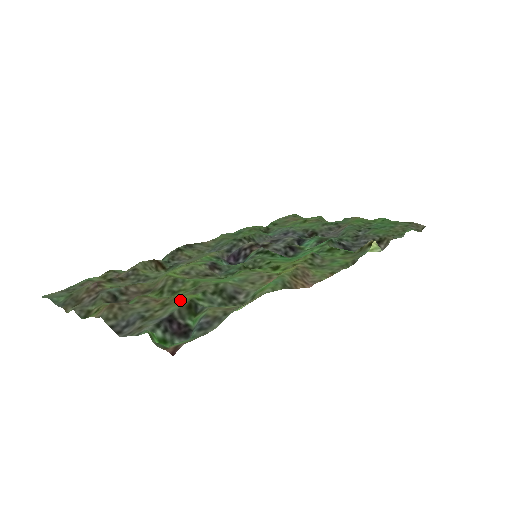
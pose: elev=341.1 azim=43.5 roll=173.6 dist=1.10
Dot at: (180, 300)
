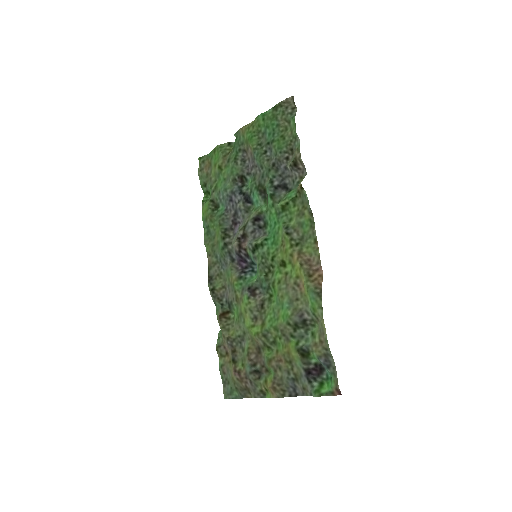
Dot at: (293, 355)
